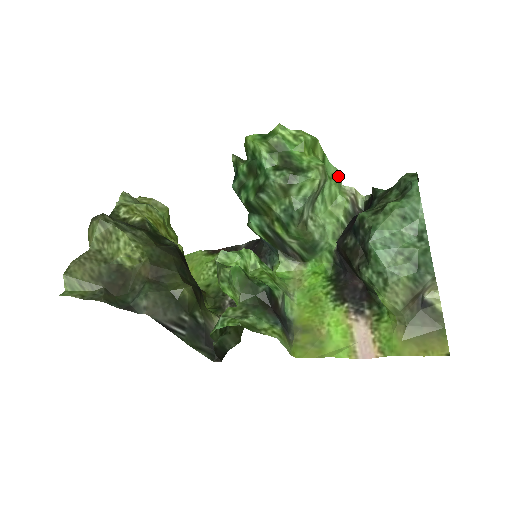
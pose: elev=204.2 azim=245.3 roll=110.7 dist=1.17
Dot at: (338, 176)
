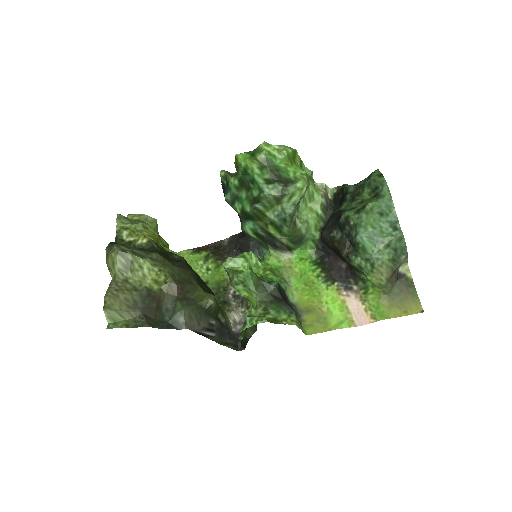
Dot at: (312, 176)
